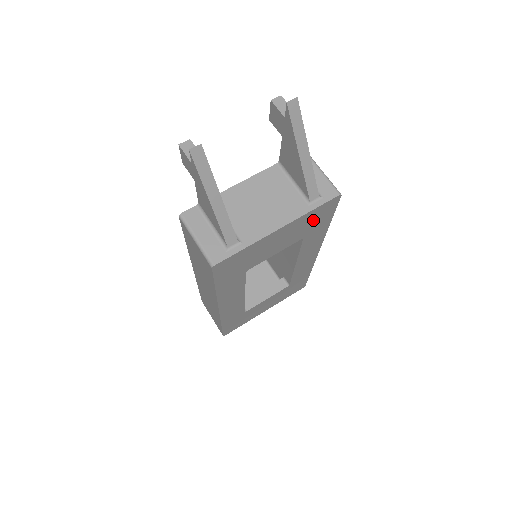
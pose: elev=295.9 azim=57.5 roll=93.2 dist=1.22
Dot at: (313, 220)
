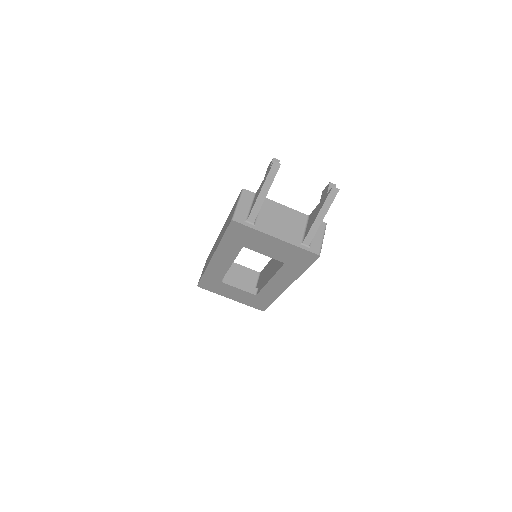
Dot at: (296, 256)
